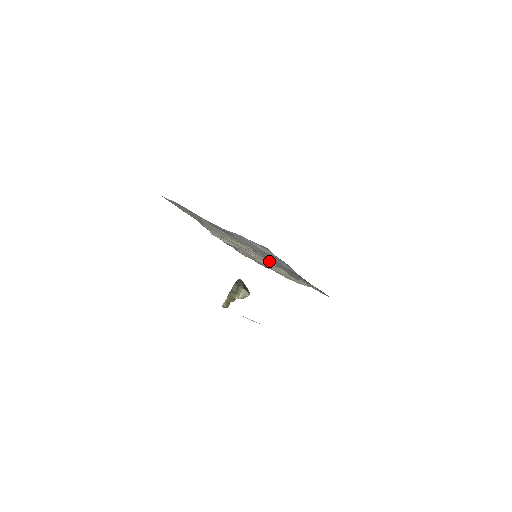
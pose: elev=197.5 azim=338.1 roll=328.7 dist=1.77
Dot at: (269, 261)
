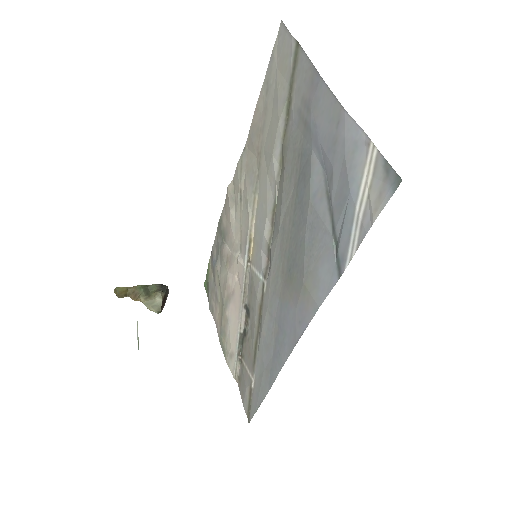
Dot at: (255, 284)
